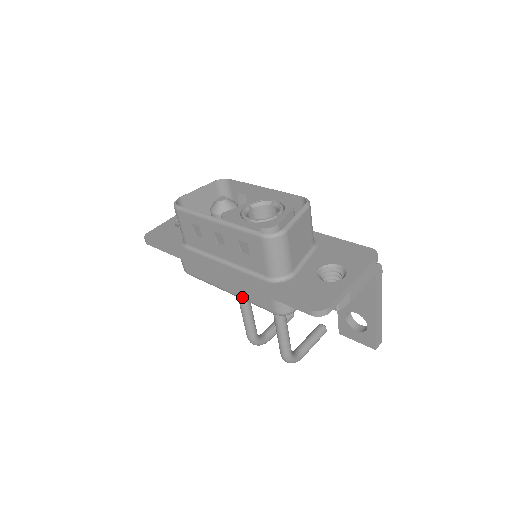
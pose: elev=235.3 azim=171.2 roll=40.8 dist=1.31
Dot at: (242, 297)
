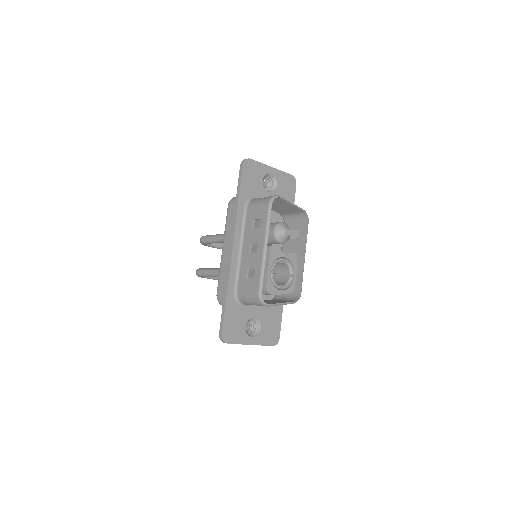
Dot at: (221, 265)
